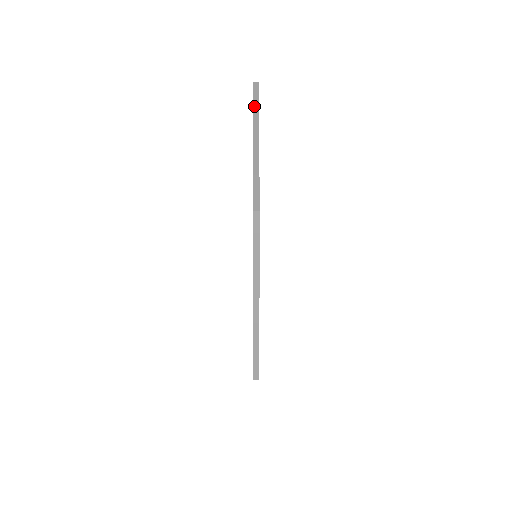
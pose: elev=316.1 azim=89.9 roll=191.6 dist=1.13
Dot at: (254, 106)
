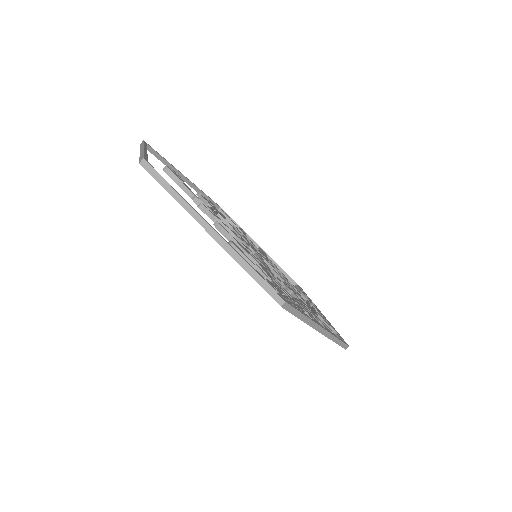
Dot at: (171, 194)
